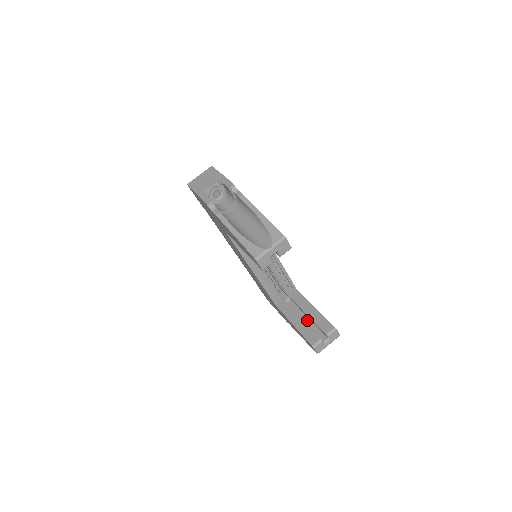
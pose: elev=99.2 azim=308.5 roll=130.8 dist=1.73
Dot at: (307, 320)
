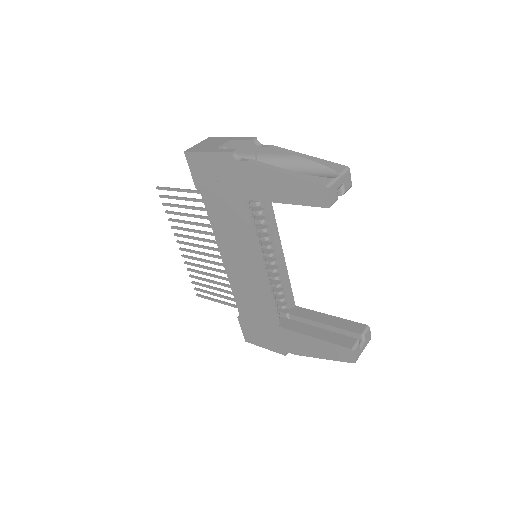
Dot at: occluded
